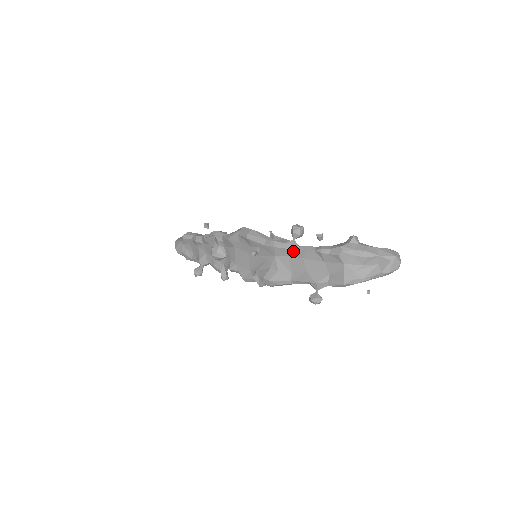
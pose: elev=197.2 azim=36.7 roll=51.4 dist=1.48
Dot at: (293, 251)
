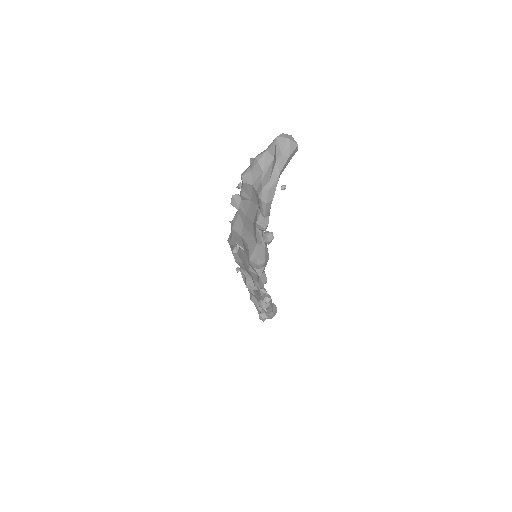
Dot at: (240, 218)
